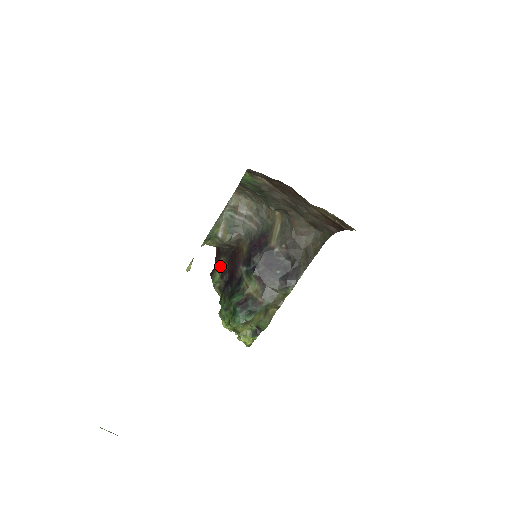
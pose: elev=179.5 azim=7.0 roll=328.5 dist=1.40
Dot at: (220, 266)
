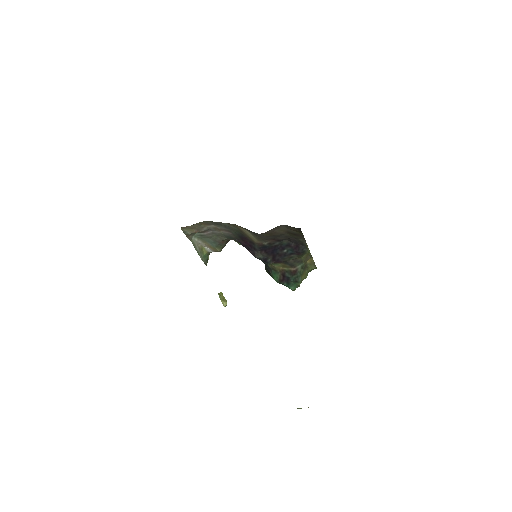
Dot at: occluded
